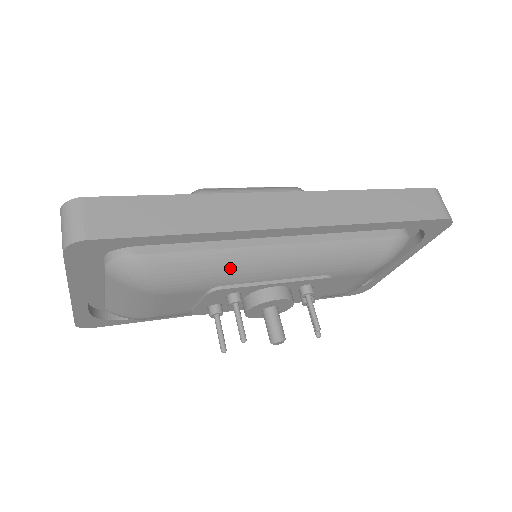
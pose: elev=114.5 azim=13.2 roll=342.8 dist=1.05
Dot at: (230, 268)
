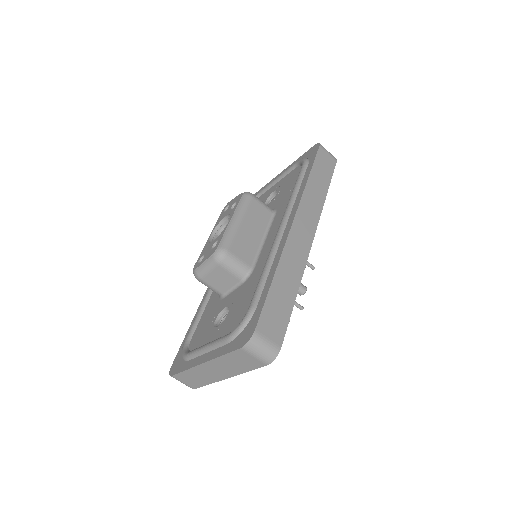
Dot at: occluded
